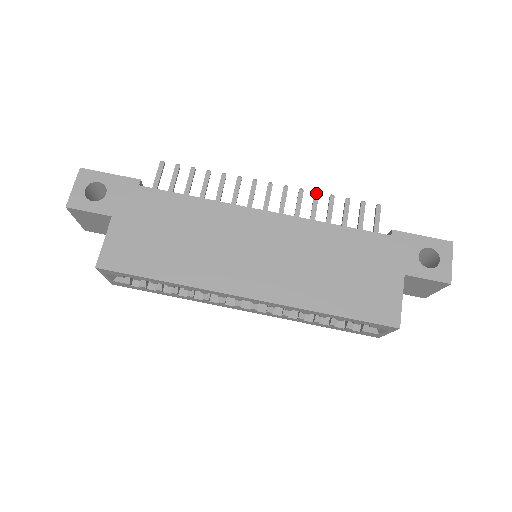
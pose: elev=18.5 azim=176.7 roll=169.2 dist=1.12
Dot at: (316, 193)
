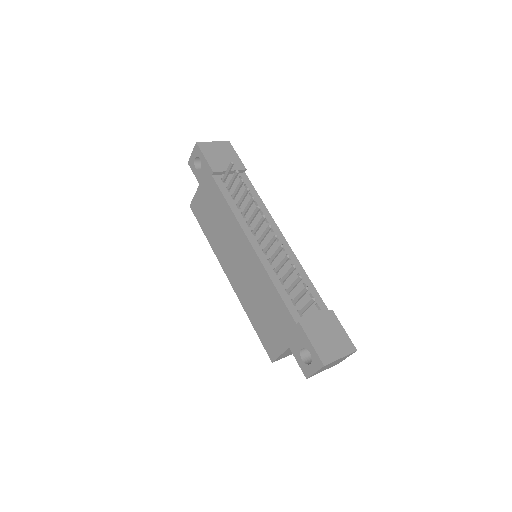
Dot at: (287, 256)
